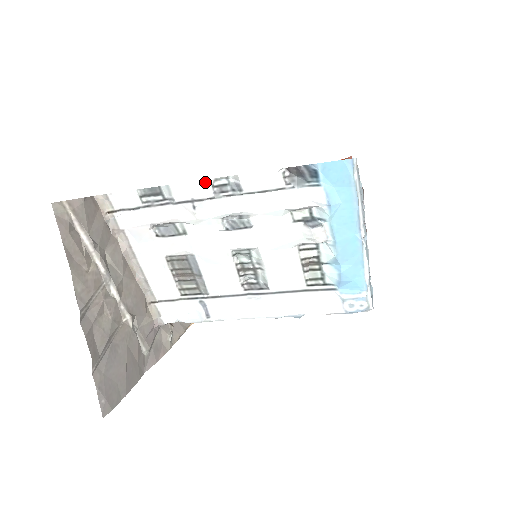
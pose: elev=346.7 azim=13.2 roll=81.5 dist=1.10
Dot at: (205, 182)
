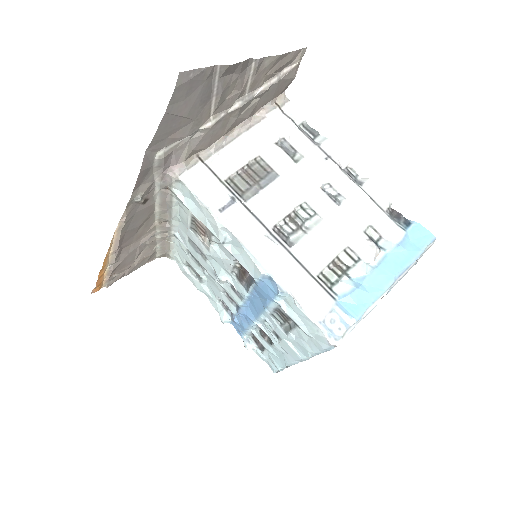
Dot at: (347, 161)
